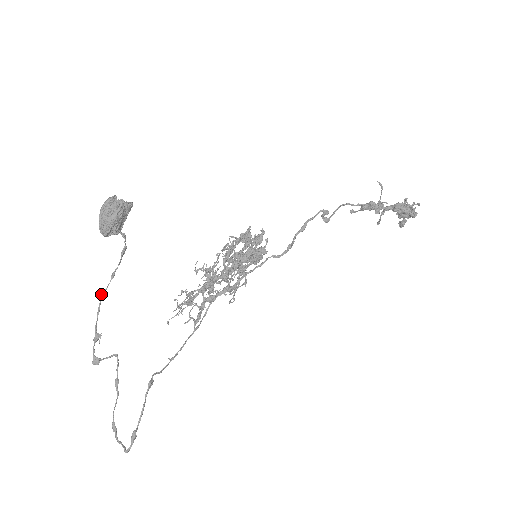
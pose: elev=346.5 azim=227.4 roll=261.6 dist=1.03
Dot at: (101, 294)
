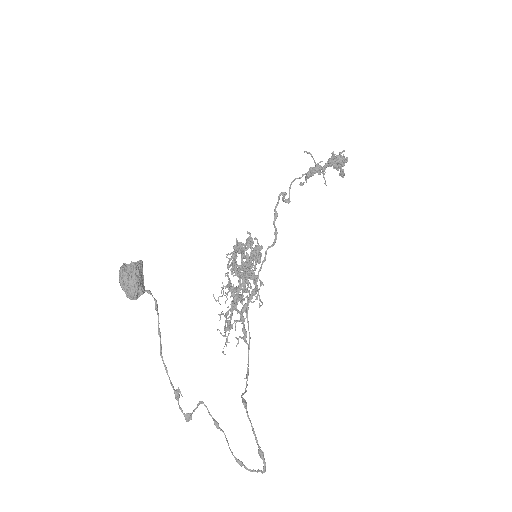
Dot at: occluded
